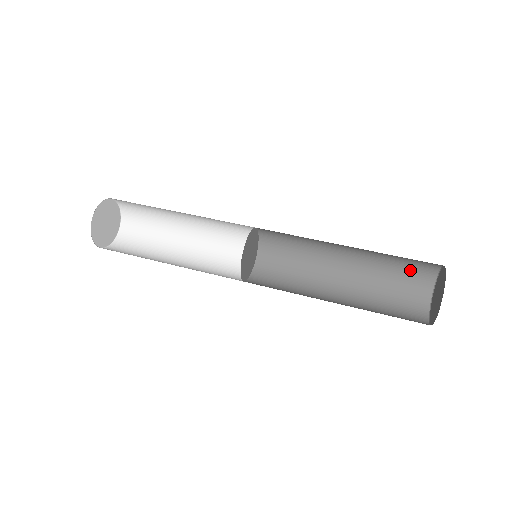
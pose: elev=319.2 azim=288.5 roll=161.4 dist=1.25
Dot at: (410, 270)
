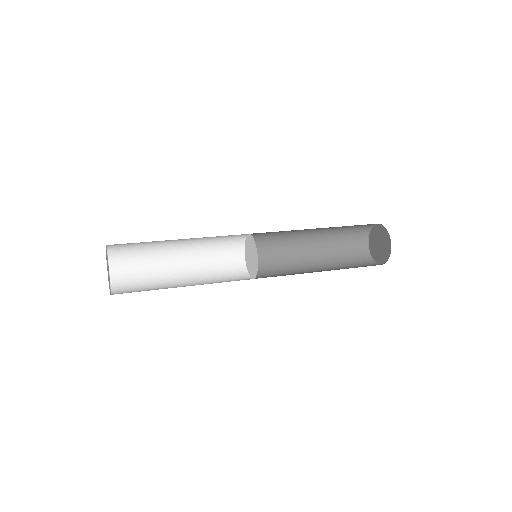
Dot at: (353, 233)
